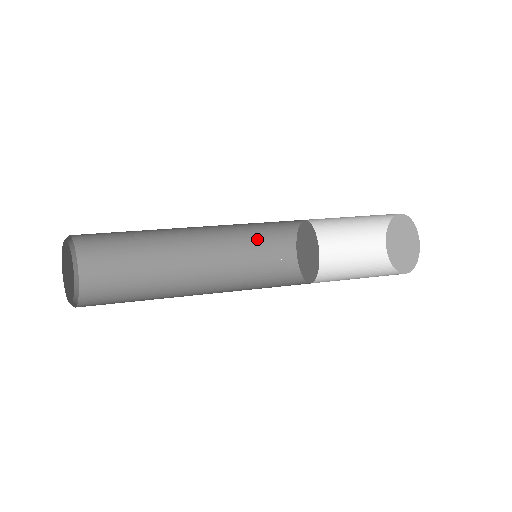
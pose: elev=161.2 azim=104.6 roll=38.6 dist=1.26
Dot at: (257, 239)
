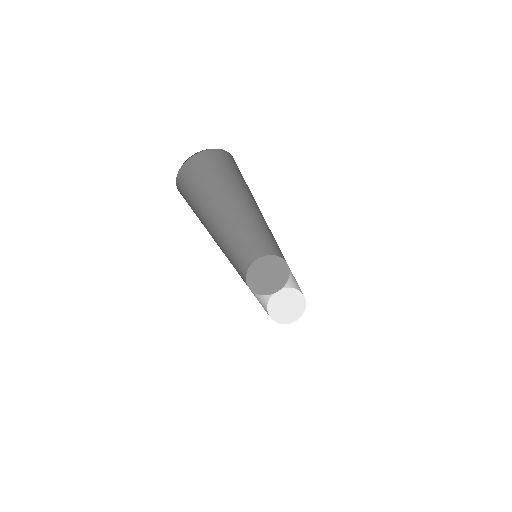
Dot at: (238, 253)
